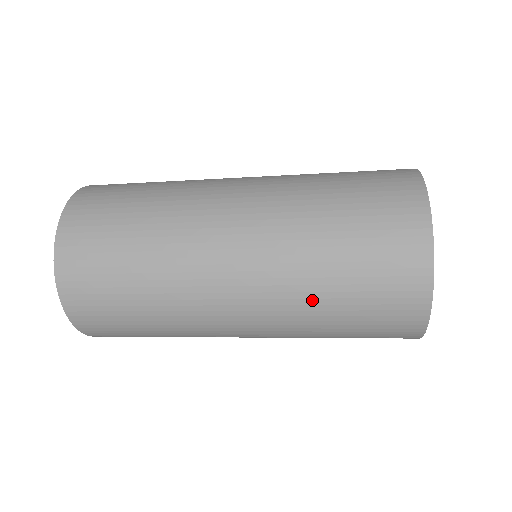
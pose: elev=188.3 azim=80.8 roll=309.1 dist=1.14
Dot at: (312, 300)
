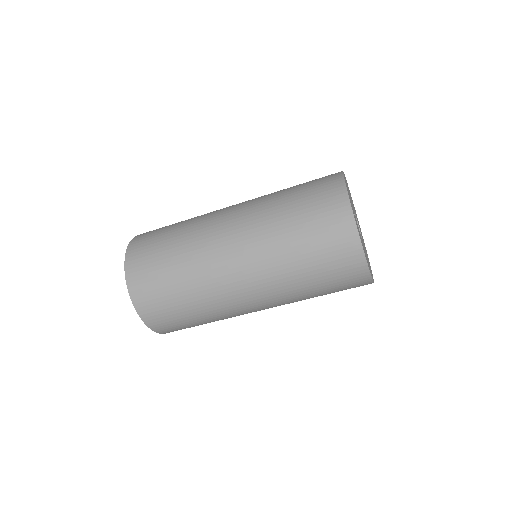
Dot at: (277, 223)
